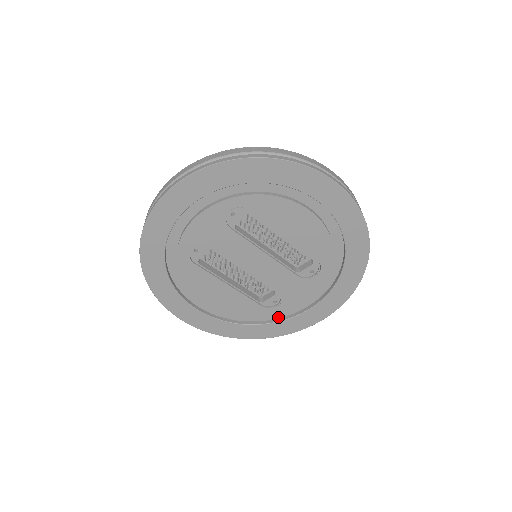
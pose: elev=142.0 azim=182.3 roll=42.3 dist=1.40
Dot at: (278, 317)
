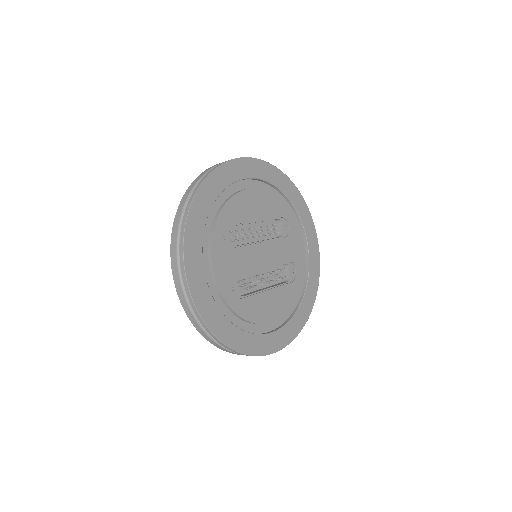
Dot at: (303, 281)
